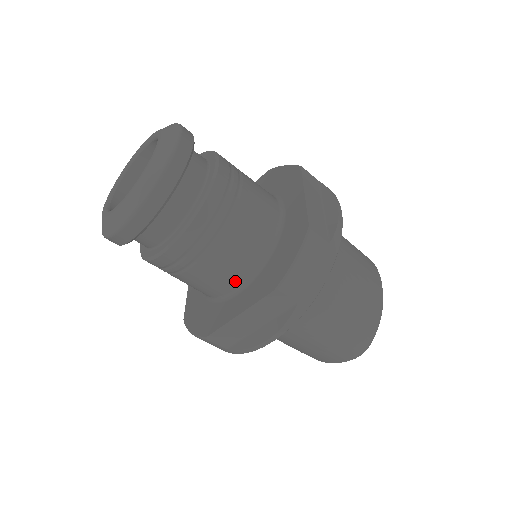
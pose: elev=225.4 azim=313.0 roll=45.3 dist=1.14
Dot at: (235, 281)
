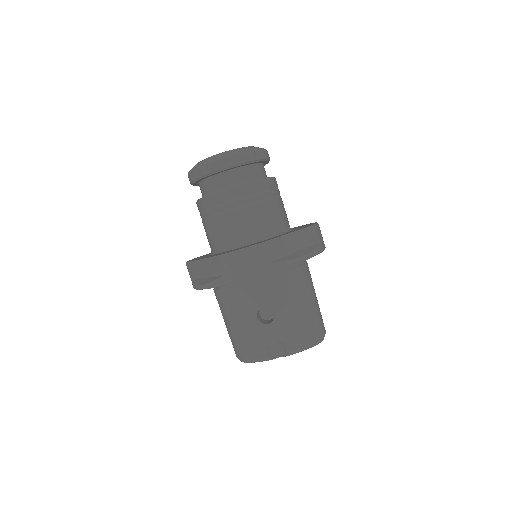
Dot at: (278, 227)
